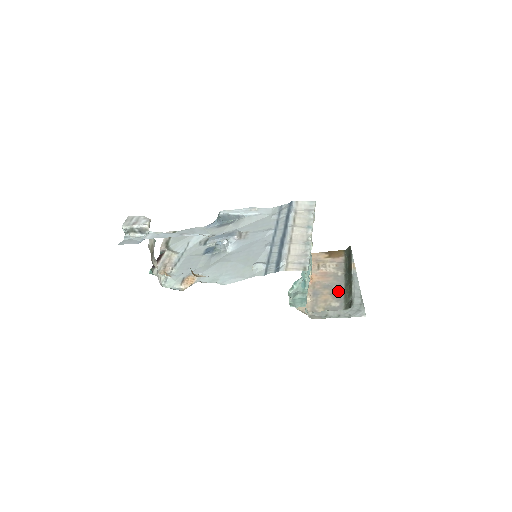
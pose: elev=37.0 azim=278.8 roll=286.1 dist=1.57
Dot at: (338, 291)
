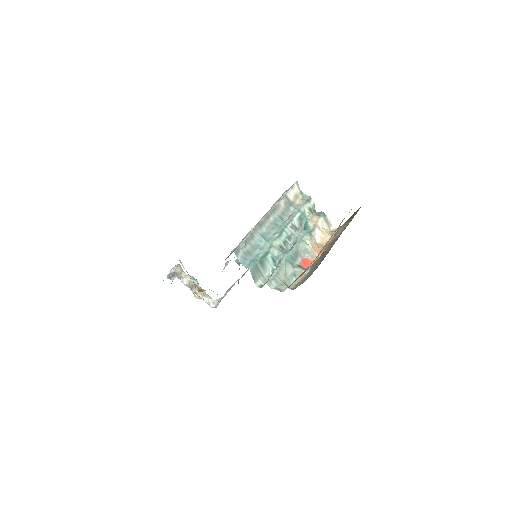
Dot at: (326, 254)
